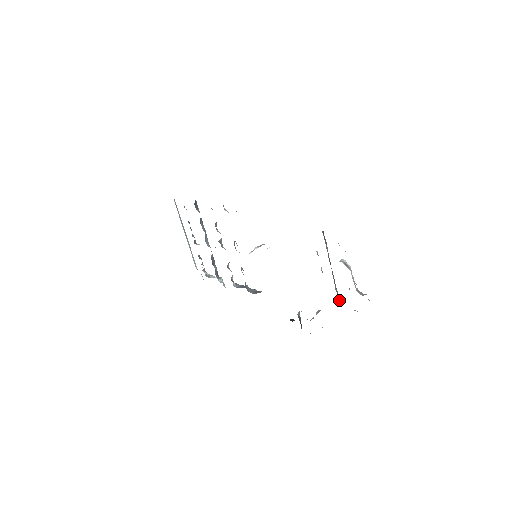
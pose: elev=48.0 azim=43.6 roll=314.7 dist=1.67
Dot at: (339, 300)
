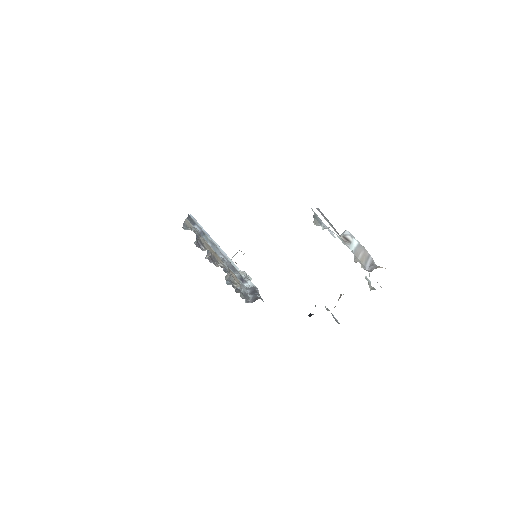
Dot at: occluded
